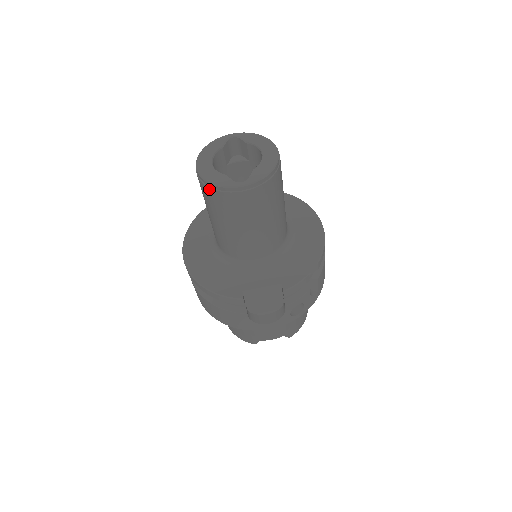
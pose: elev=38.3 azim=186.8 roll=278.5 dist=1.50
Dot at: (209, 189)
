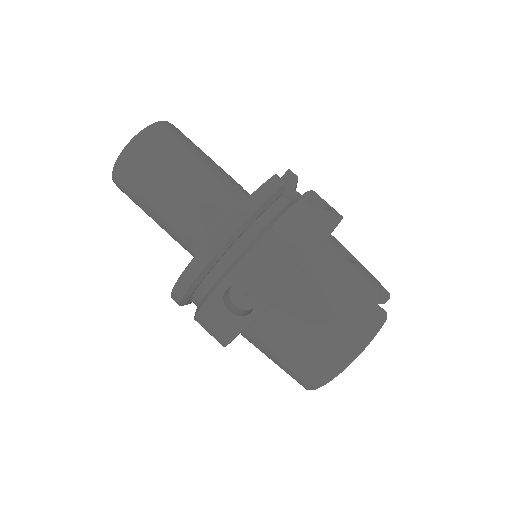
Dot at: (144, 138)
